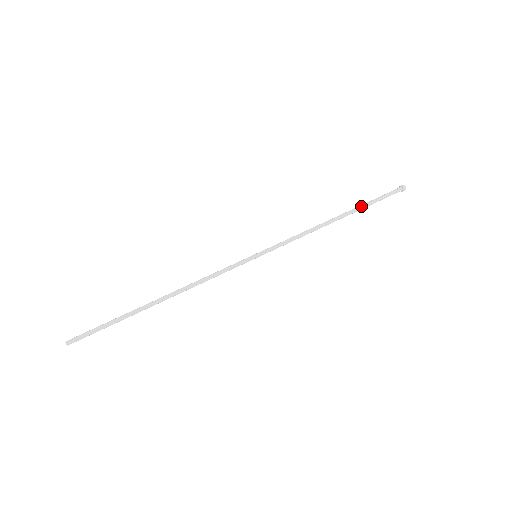
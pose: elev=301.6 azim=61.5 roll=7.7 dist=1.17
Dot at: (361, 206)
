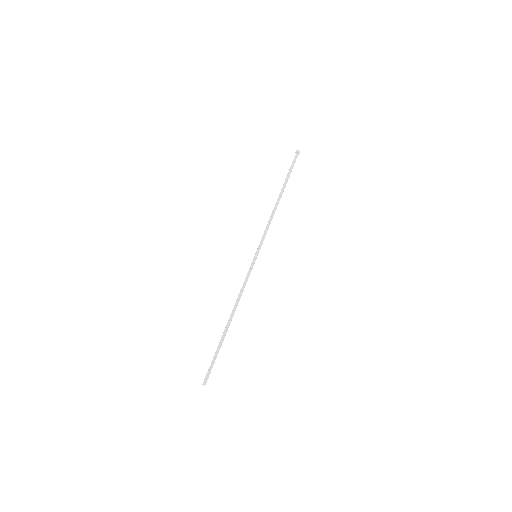
Dot at: occluded
